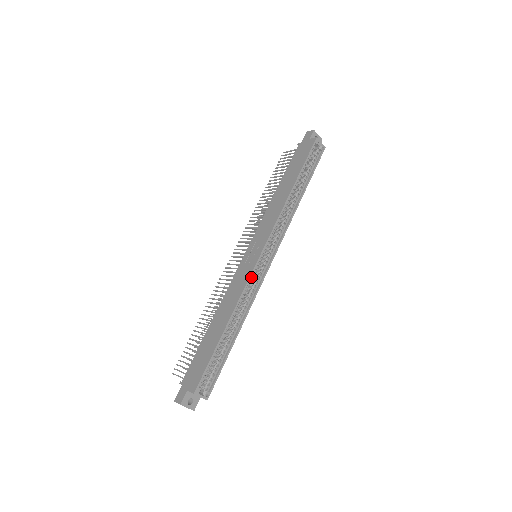
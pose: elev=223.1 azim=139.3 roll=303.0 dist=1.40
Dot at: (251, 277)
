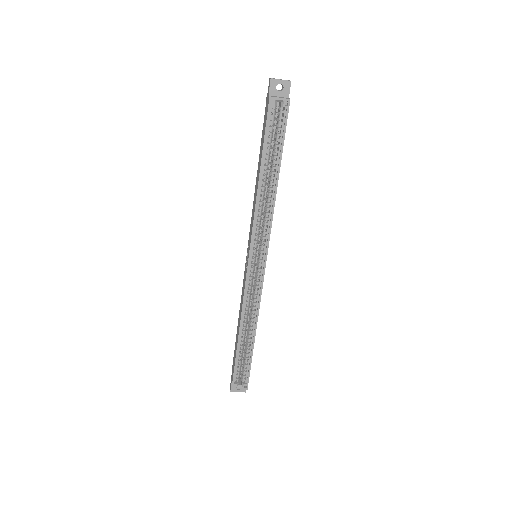
Dot at: (249, 286)
